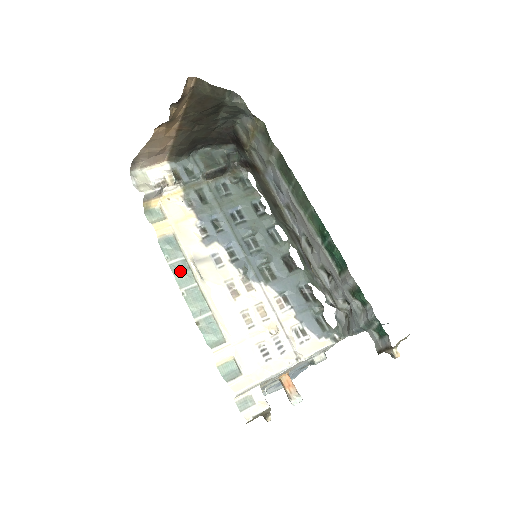
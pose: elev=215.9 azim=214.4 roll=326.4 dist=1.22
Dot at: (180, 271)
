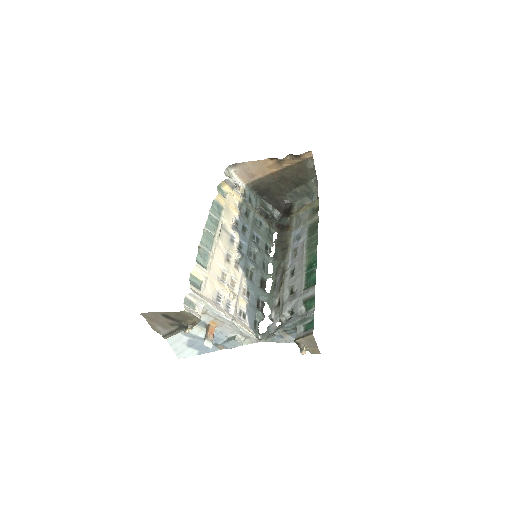
Dot at: (212, 221)
